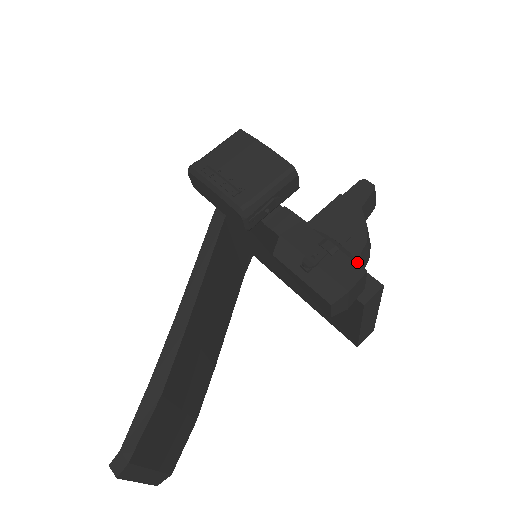
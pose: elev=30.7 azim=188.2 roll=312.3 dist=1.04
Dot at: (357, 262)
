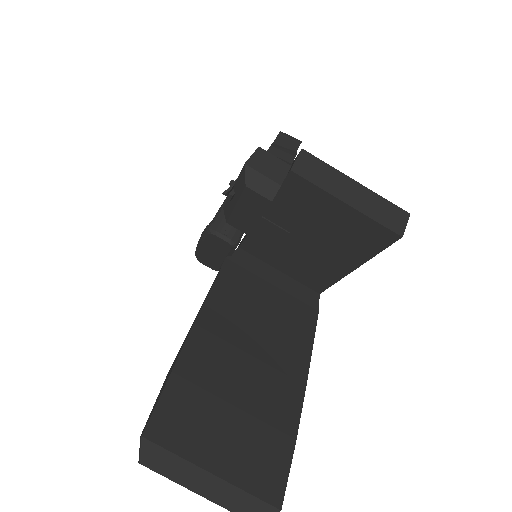
Dot at: occluded
